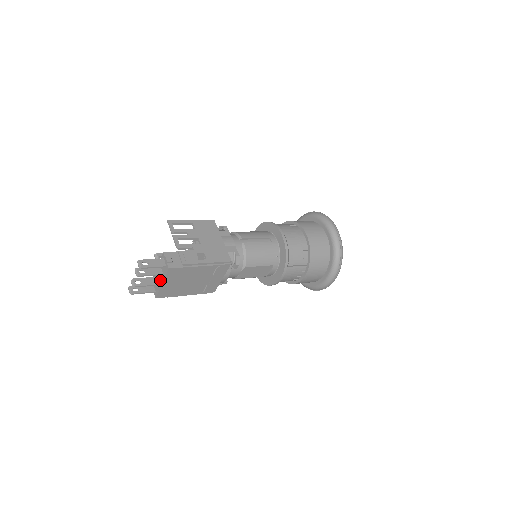
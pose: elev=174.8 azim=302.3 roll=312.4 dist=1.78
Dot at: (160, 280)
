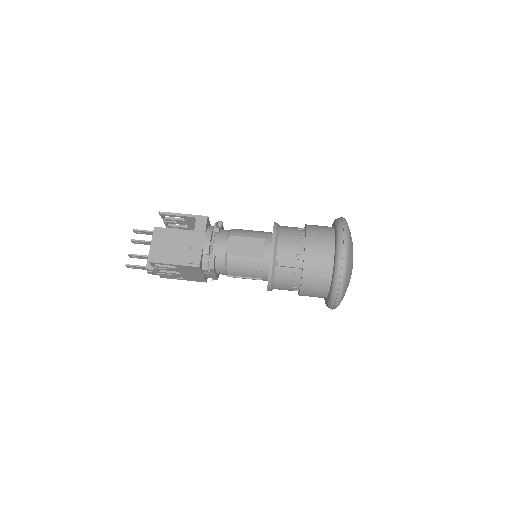
Dot at: occluded
